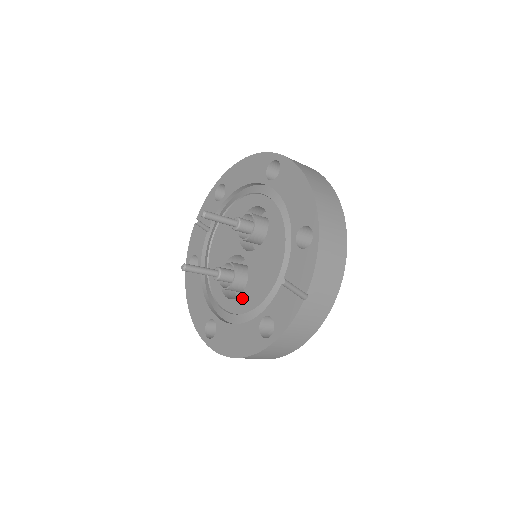
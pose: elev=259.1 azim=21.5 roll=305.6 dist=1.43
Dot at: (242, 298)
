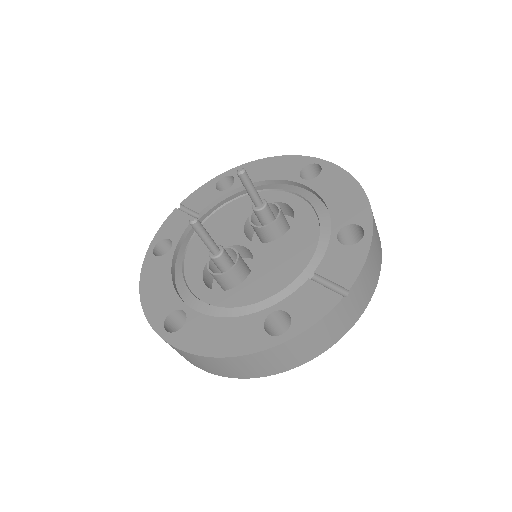
Dot at: (237, 290)
